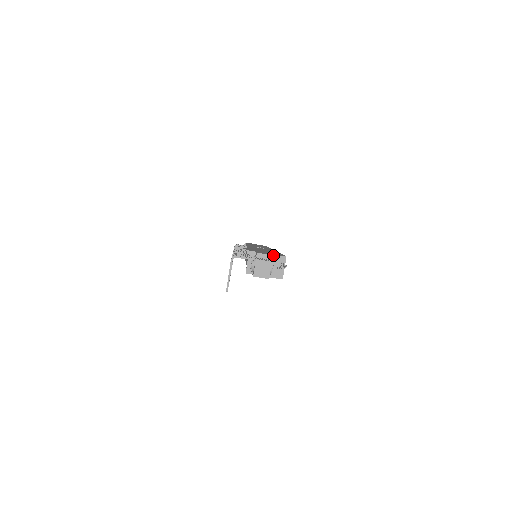
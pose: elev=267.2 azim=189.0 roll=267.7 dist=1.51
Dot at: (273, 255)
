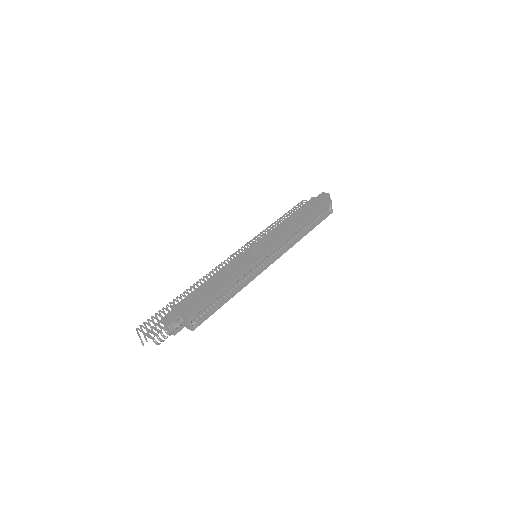
Dot at: (181, 315)
